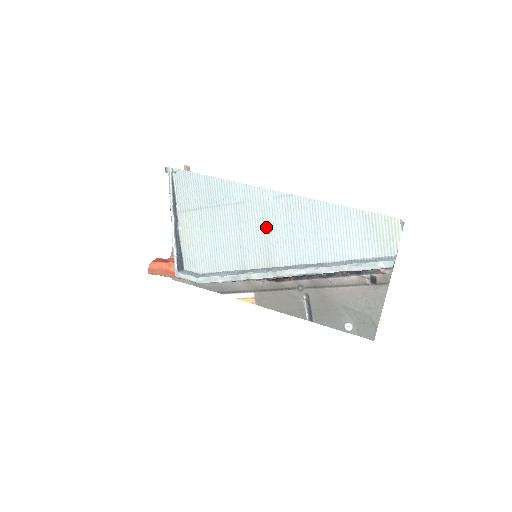
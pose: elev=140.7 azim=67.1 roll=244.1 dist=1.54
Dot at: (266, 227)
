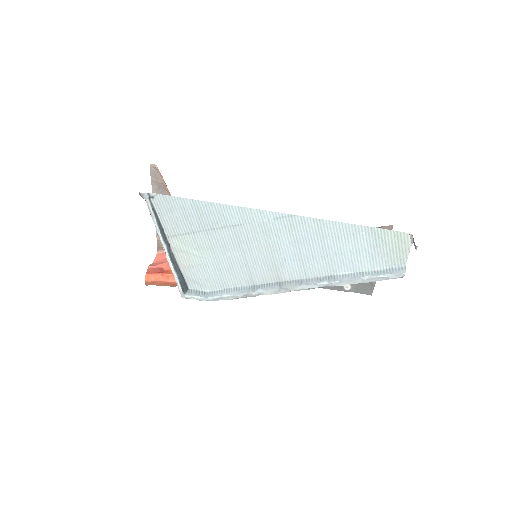
Dot at: (270, 247)
